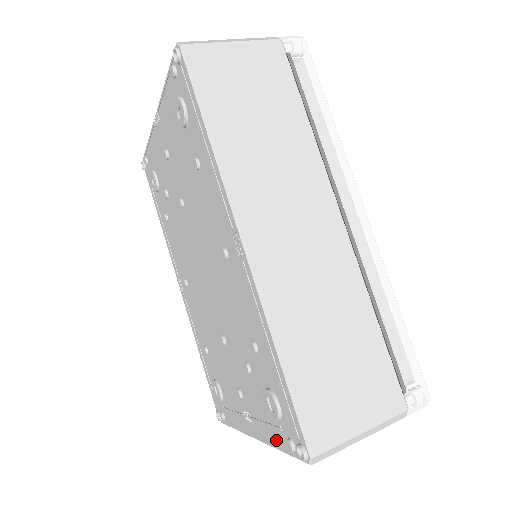
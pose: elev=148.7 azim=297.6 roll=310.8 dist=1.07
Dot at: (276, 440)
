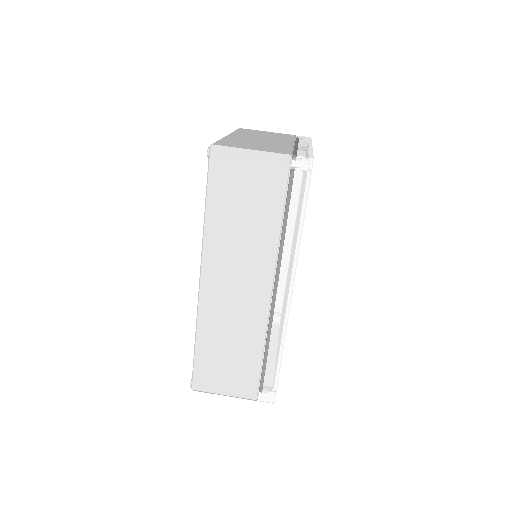
Dot at: occluded
